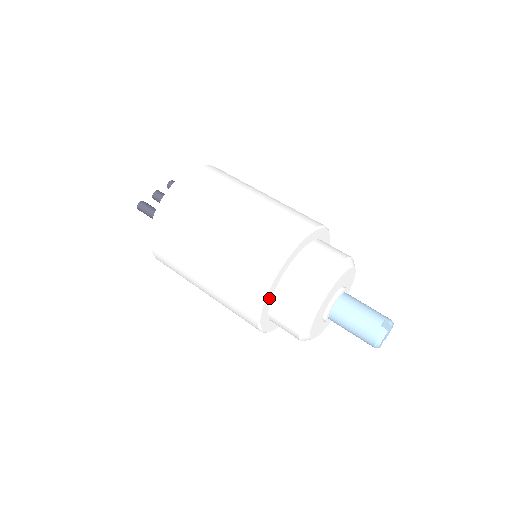
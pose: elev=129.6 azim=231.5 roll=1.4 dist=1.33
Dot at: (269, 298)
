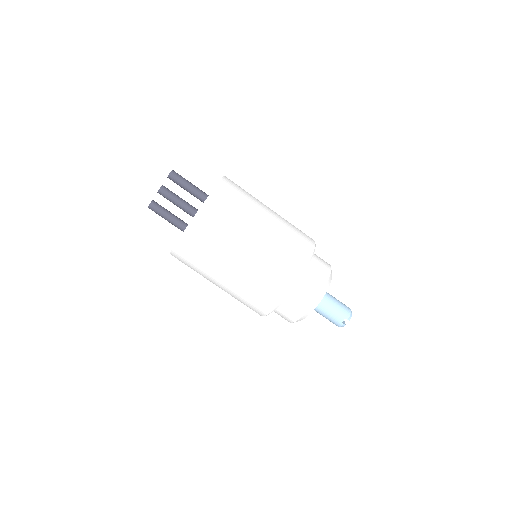
Dot at: occluded
